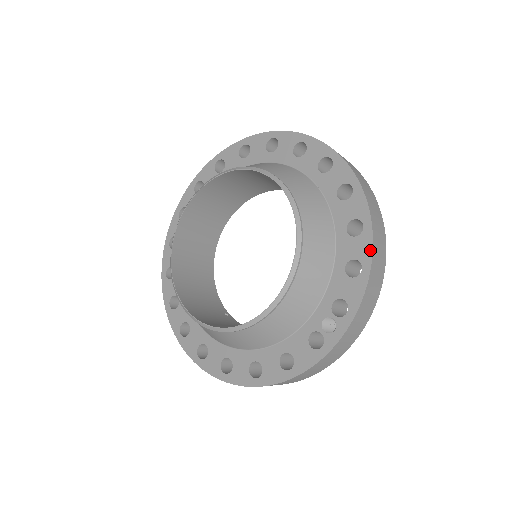
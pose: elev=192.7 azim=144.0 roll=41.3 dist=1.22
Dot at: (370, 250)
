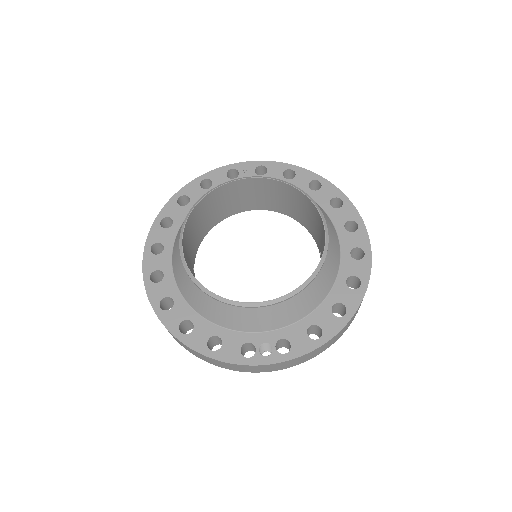
Dot at: (335, 332)
